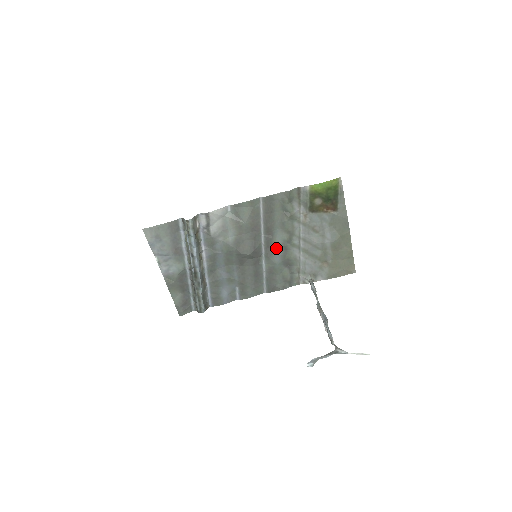
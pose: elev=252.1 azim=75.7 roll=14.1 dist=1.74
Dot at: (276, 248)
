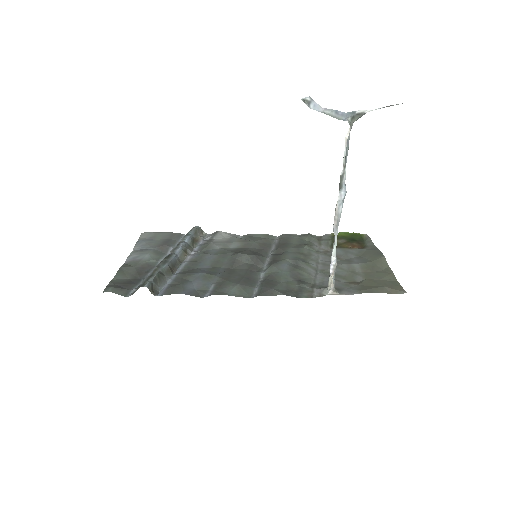
Dot at: (284, 260)
